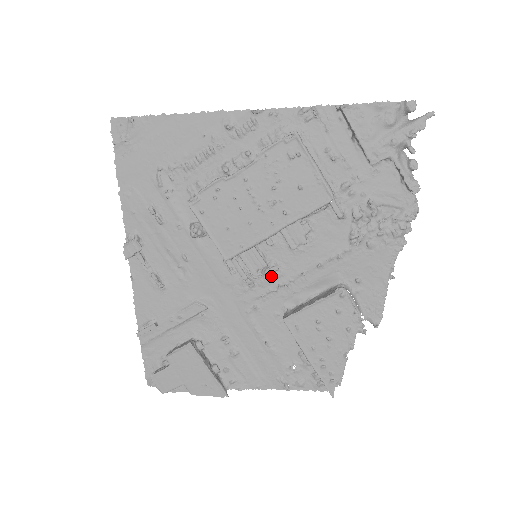
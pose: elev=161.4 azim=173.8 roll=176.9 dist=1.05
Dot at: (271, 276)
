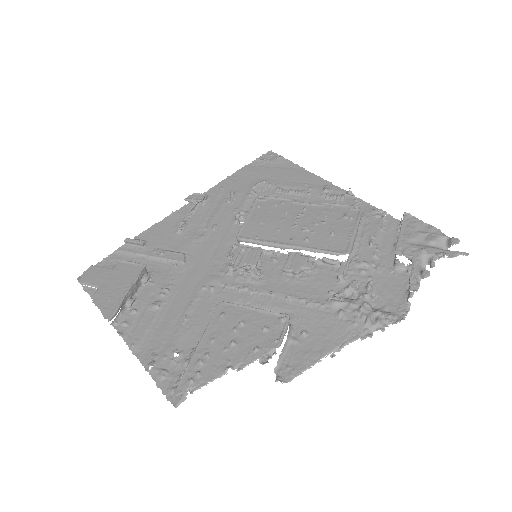
Dot at: (249, 277)
